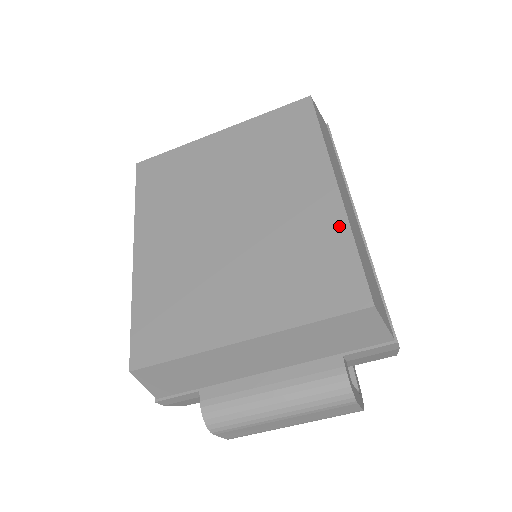
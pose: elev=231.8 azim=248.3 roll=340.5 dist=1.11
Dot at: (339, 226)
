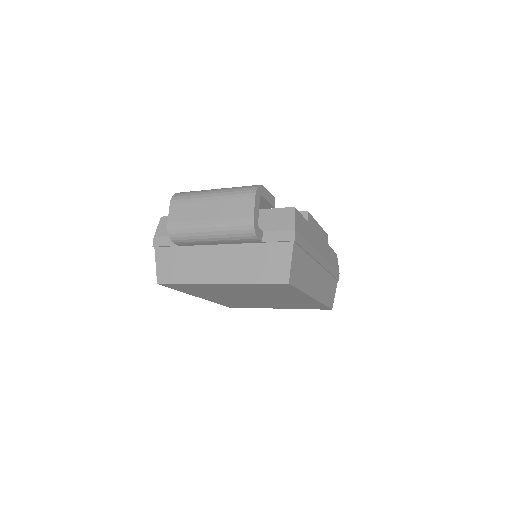
Dot at: (316, 303)
